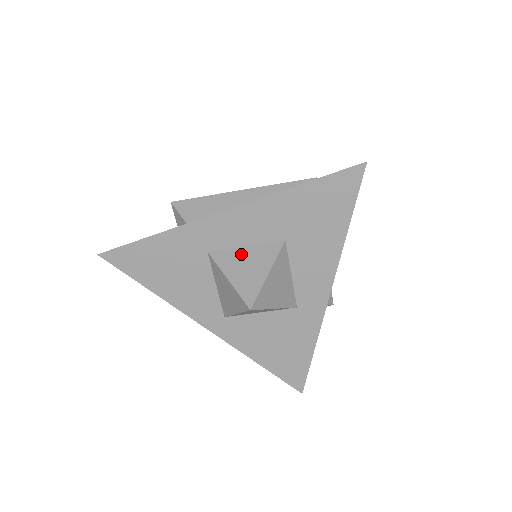
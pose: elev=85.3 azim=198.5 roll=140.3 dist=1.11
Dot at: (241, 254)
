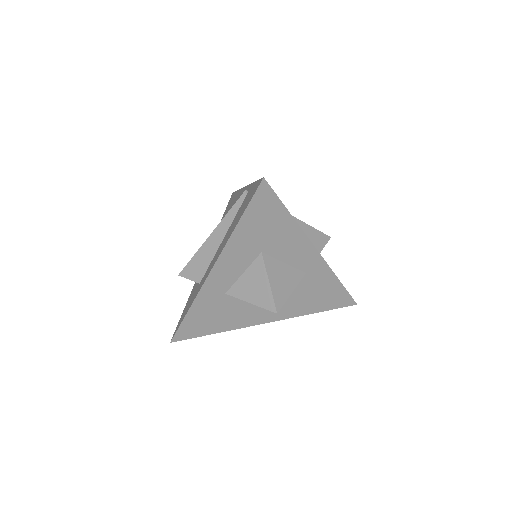
Dot at: (244, 281)
